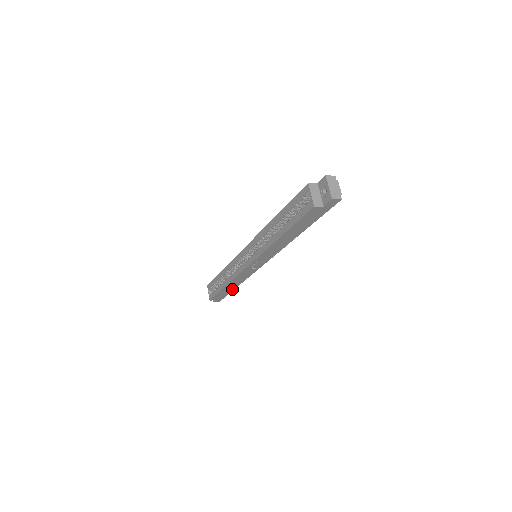
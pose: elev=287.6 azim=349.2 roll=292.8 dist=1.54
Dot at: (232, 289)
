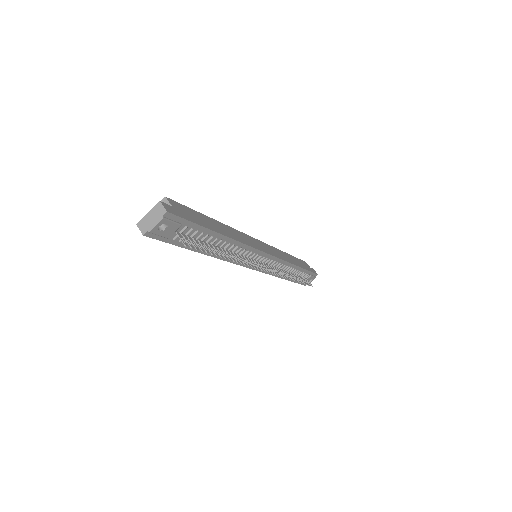
Dot at: occluded
